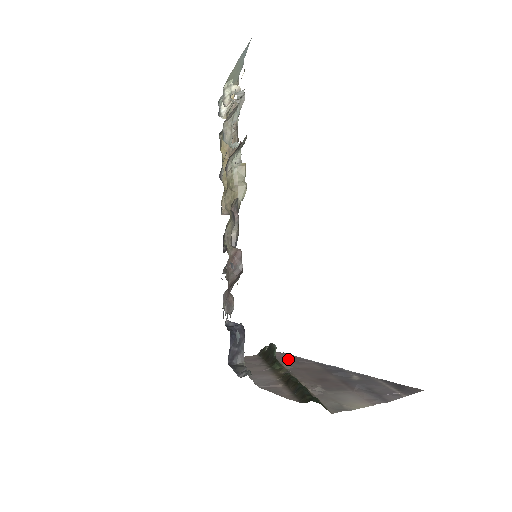
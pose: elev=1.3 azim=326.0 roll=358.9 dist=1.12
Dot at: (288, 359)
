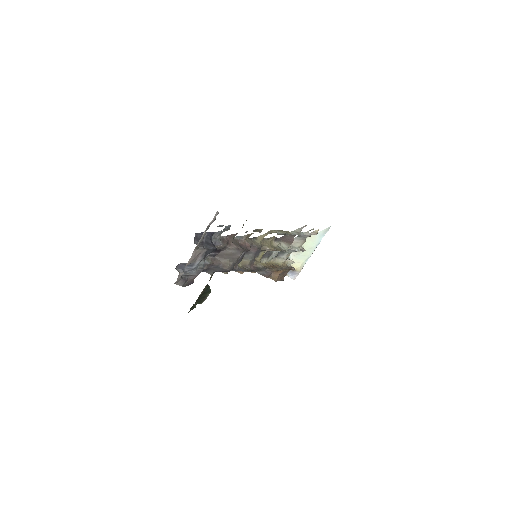
Dot at: occluded
